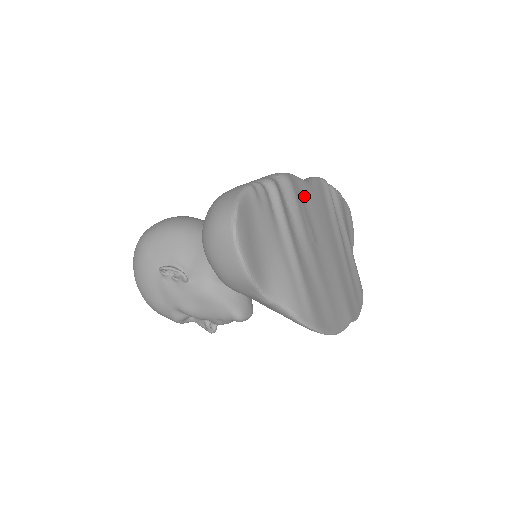
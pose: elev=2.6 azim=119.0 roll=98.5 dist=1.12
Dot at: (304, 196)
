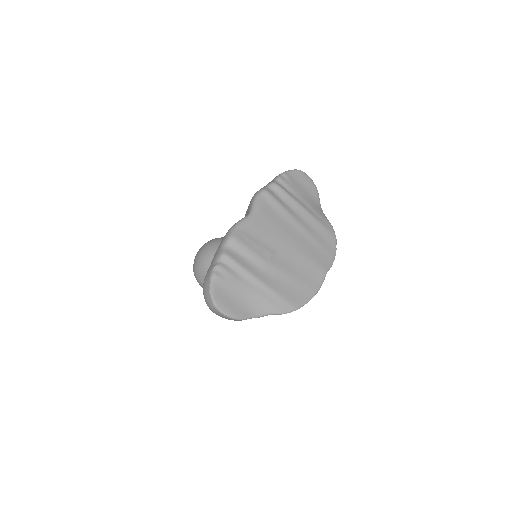
Dot at: (251, 232)
